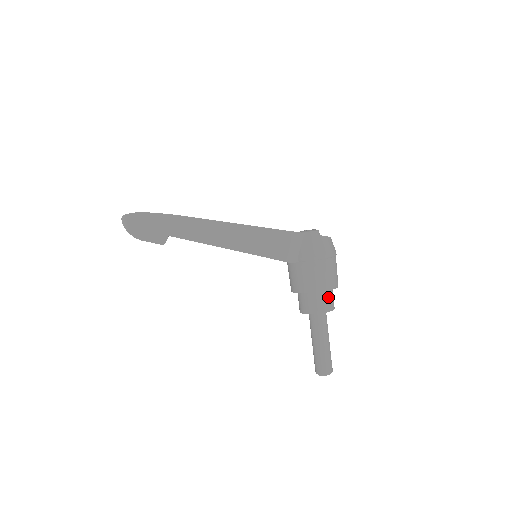
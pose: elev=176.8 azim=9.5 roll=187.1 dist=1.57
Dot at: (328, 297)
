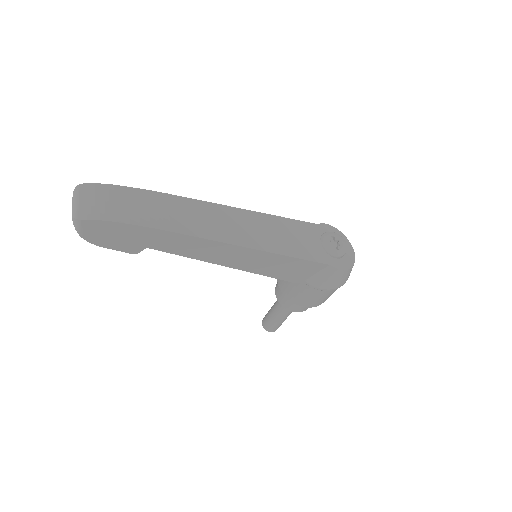
Dot at: occluded
